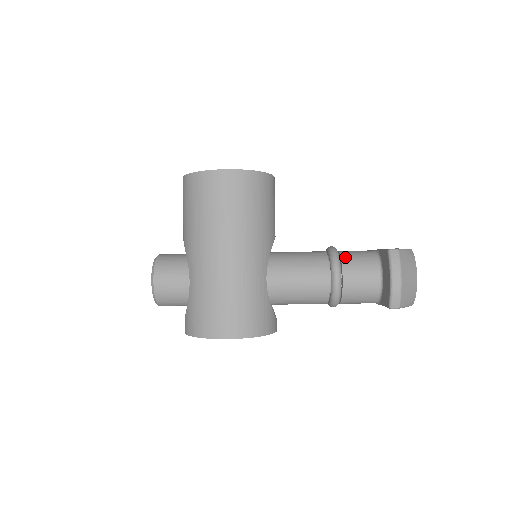
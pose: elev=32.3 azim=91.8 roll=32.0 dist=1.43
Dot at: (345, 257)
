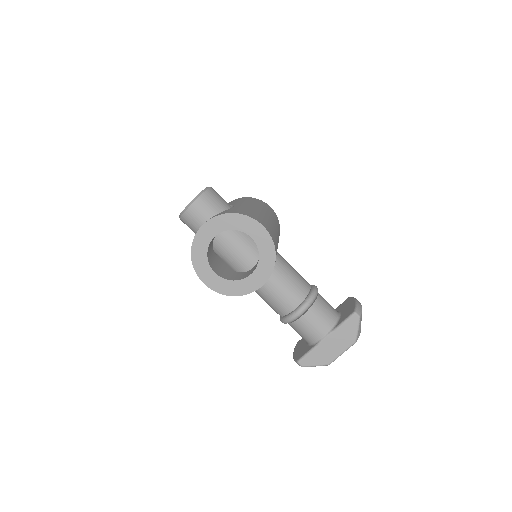
Dot at: occluded
